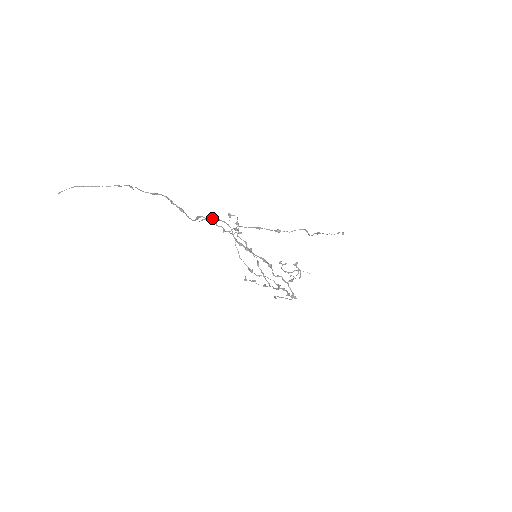
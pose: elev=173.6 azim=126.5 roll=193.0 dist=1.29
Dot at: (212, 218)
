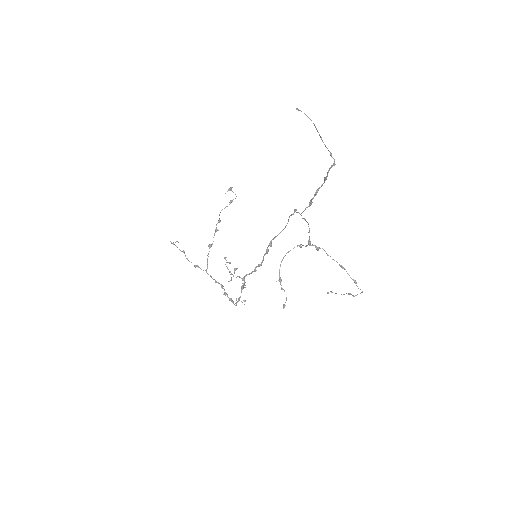
Dot at: (291, 214)
